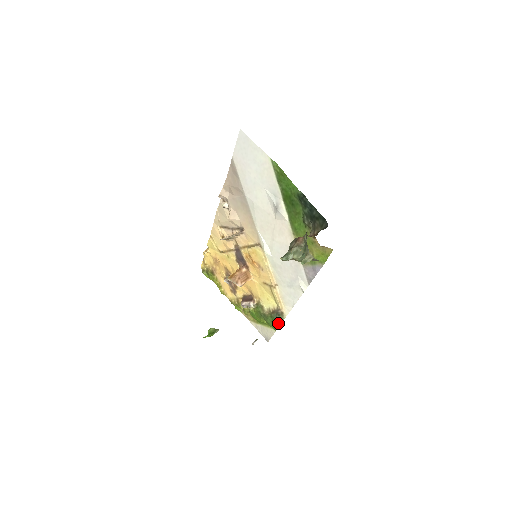
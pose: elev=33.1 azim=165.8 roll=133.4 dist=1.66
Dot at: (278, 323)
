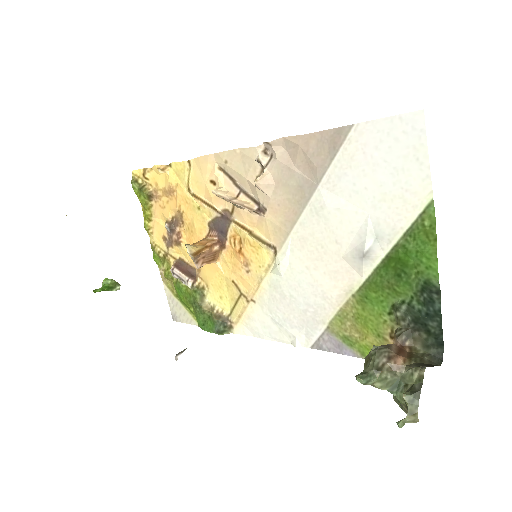
Dot at: (216, 332)
